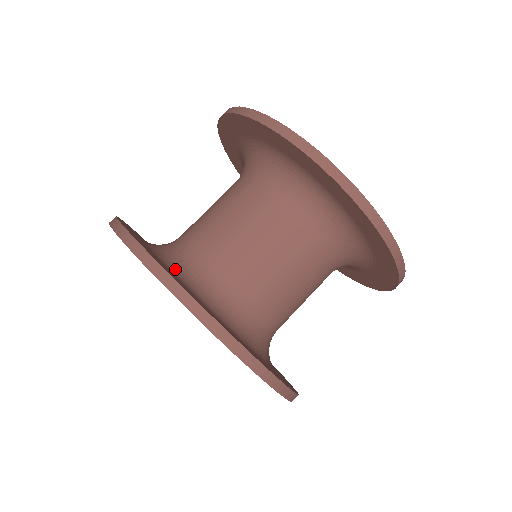
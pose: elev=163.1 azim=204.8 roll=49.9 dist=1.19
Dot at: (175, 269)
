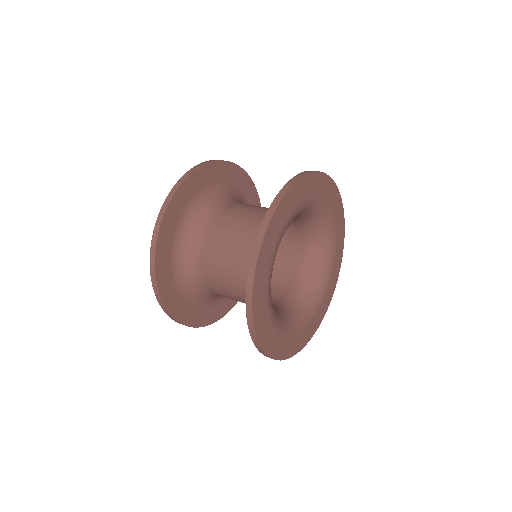
Dot at: (213, 193)
